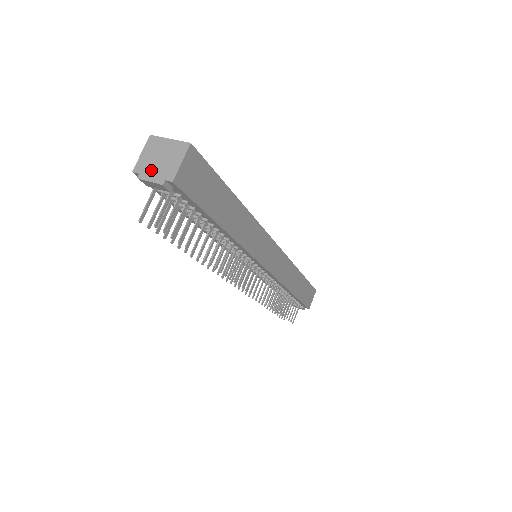
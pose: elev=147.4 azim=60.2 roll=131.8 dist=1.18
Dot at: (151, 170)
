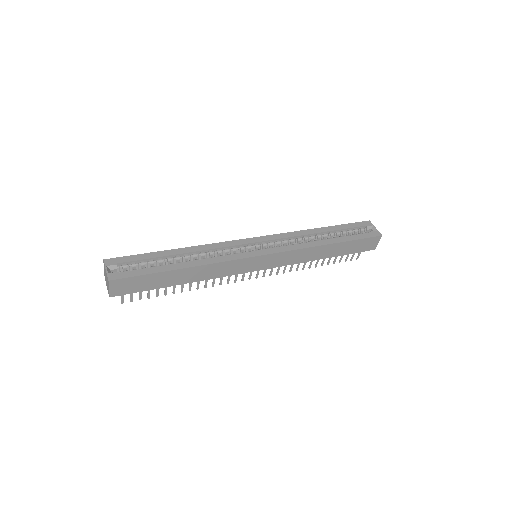
Dot at: (106, 282)
